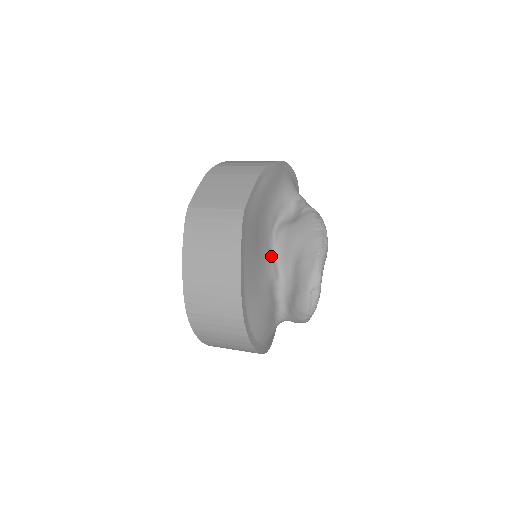
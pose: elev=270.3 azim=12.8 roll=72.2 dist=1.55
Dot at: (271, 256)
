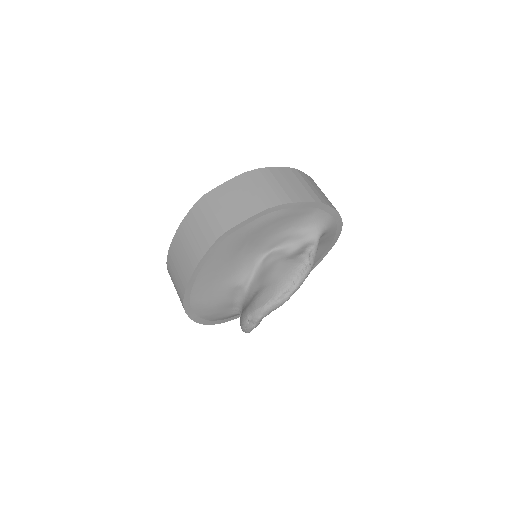
Dot at: (249, 270)
